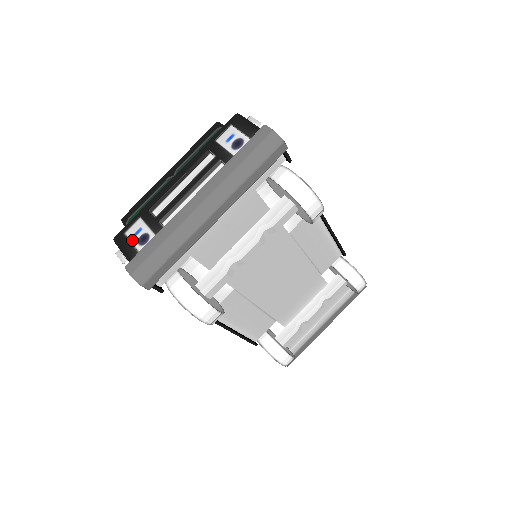
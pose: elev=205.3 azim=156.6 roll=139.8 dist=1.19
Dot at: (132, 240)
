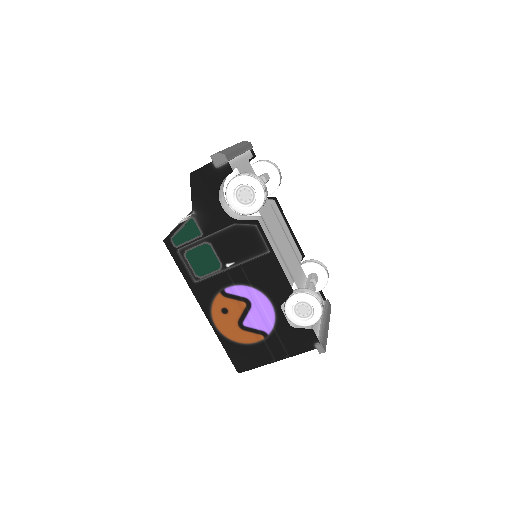
Dot at: occluded
